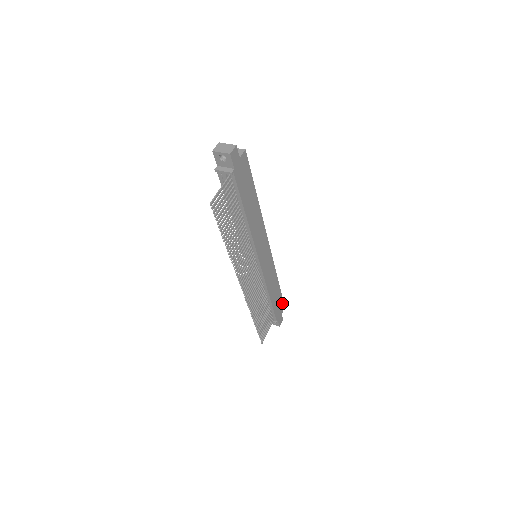
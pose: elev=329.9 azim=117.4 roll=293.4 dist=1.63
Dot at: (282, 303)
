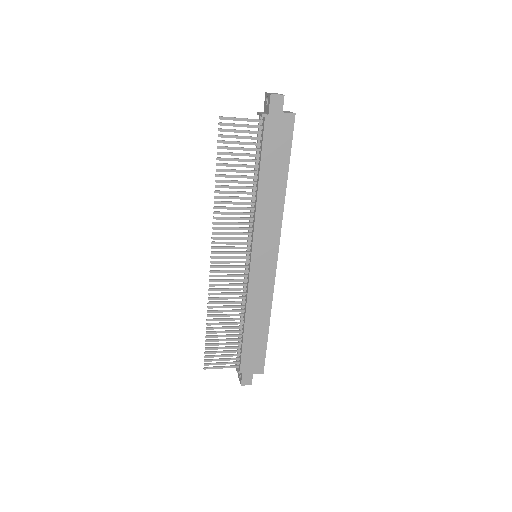
Dot at: (262, 362)
